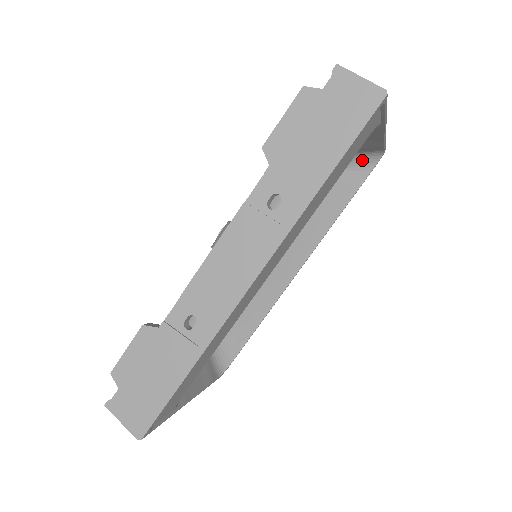
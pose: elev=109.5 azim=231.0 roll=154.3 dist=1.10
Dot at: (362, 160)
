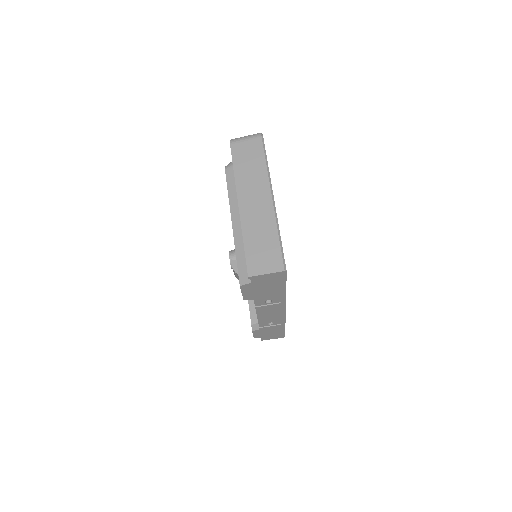
Dot at: occluded
